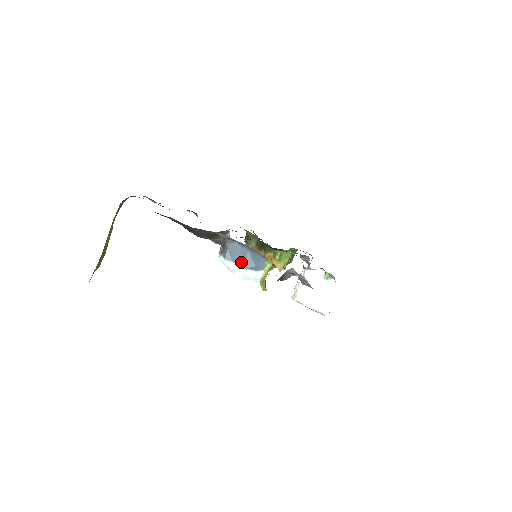
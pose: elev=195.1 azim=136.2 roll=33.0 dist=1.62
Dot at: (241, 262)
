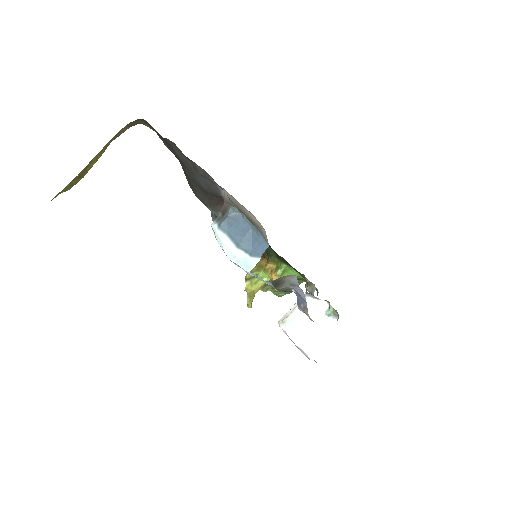
Dot at: (237, 238)
